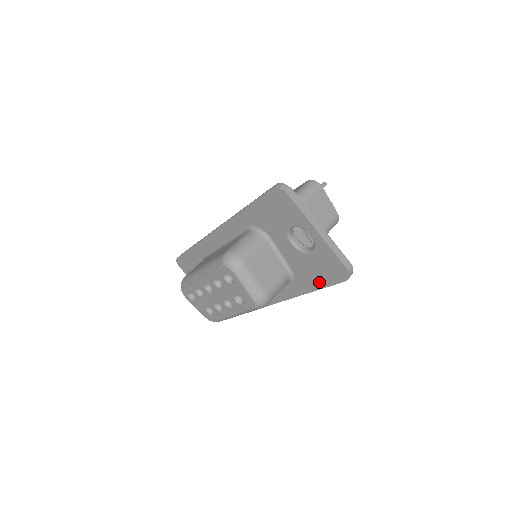
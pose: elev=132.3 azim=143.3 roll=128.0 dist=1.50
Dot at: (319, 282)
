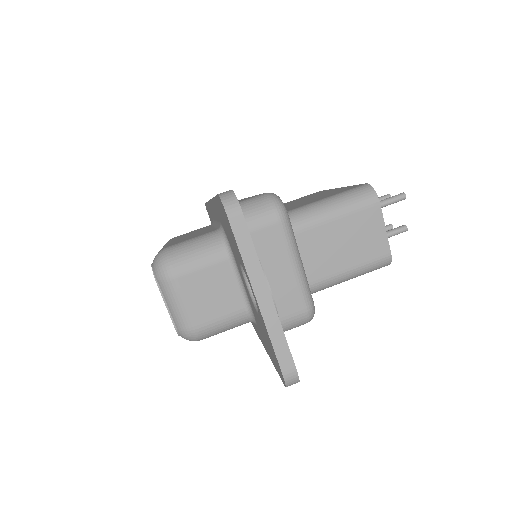
Dot at: (270, 354)
